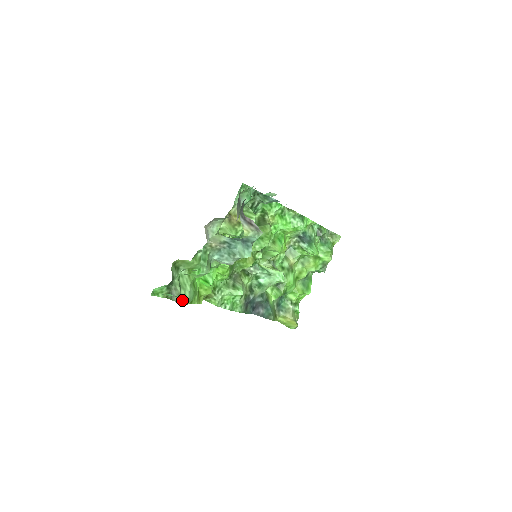
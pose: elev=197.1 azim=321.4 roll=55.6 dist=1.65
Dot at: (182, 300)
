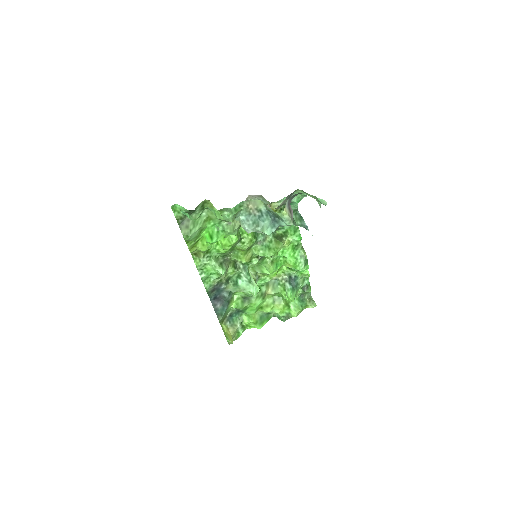
Dot at: (186, 232)
